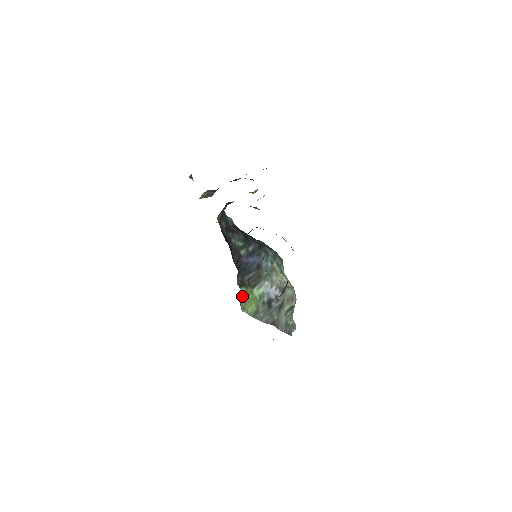
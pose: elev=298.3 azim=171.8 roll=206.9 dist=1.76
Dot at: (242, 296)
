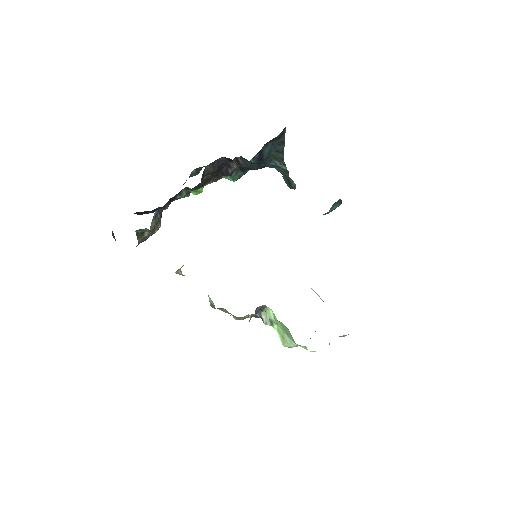
Dot at: occluded
